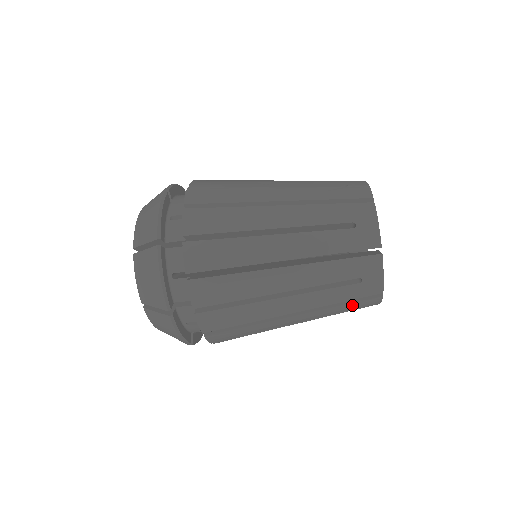
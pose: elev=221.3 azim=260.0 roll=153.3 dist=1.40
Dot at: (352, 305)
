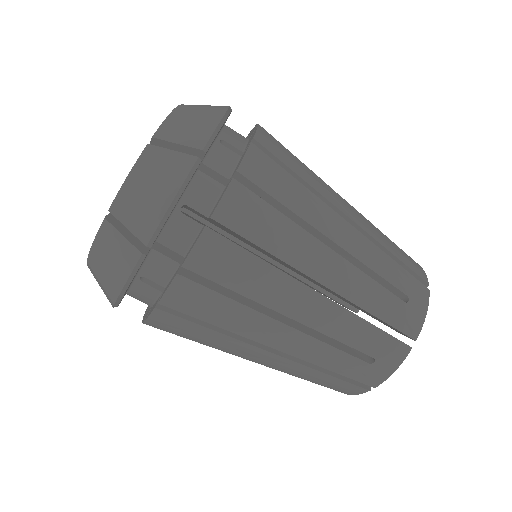
Dot at: (379, 337)
